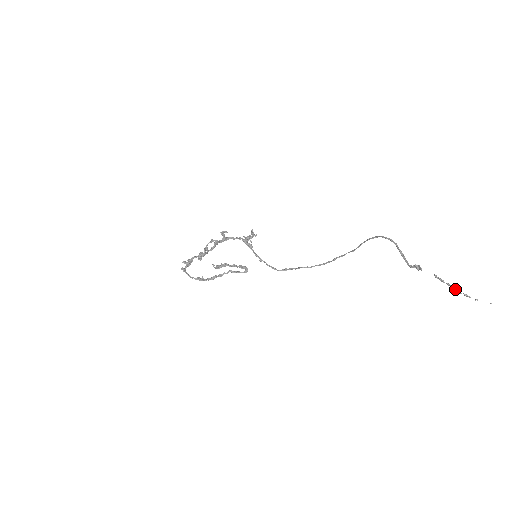
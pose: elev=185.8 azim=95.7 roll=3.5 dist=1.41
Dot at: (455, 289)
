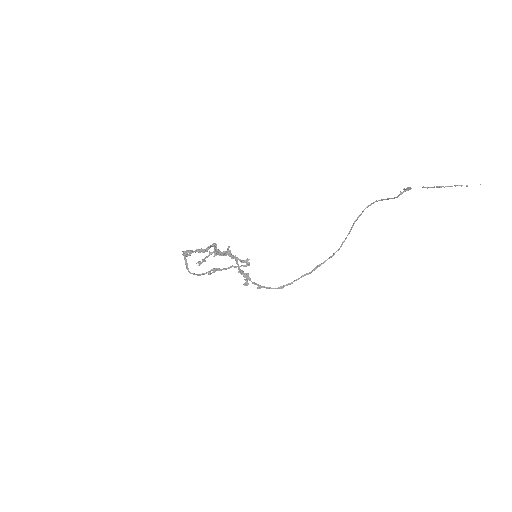
Dot at: occluded
